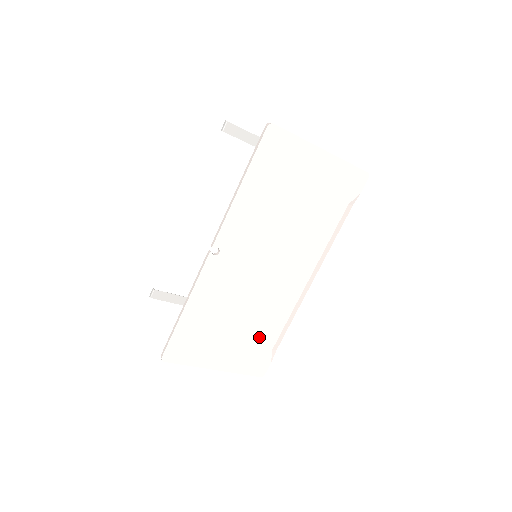
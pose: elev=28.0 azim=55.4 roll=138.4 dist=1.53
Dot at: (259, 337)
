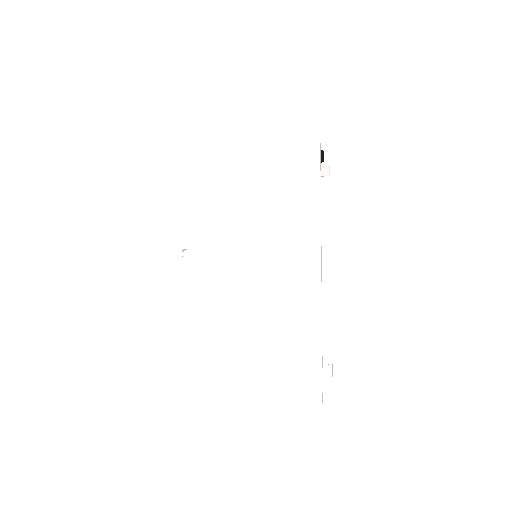
Dot at: (283, 344)
